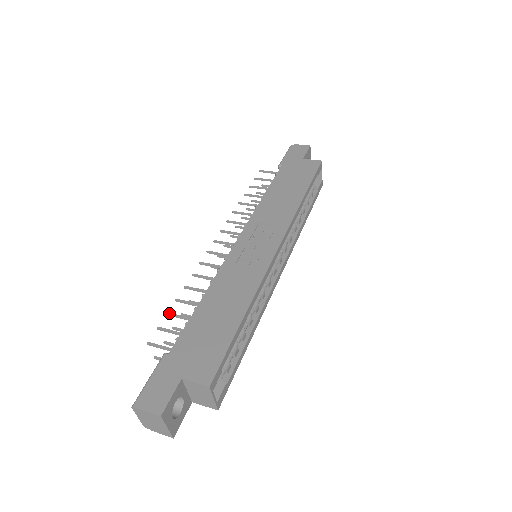
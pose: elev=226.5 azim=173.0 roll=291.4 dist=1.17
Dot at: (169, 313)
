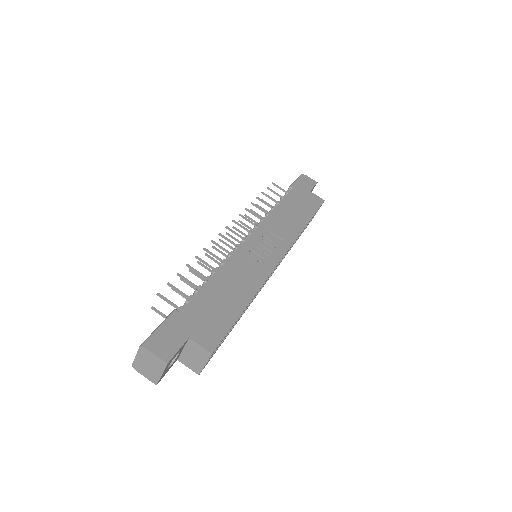
Dot at: (180, 274)
